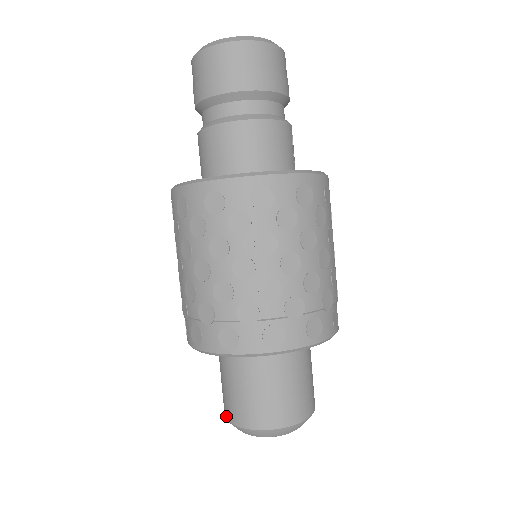
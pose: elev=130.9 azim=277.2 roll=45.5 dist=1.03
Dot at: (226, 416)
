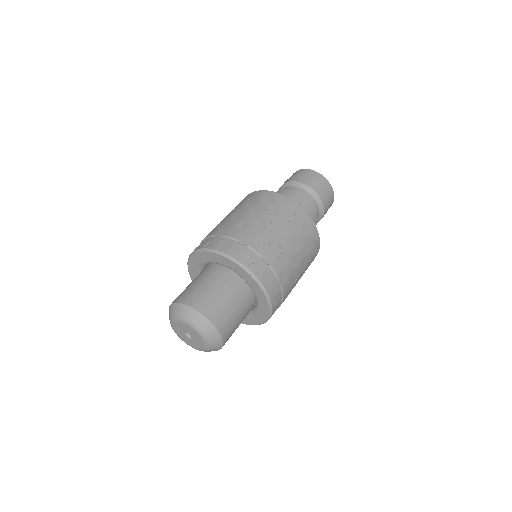
Dot at: occluded
